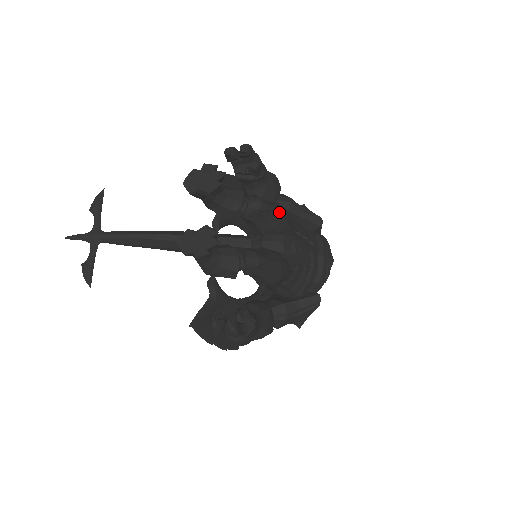
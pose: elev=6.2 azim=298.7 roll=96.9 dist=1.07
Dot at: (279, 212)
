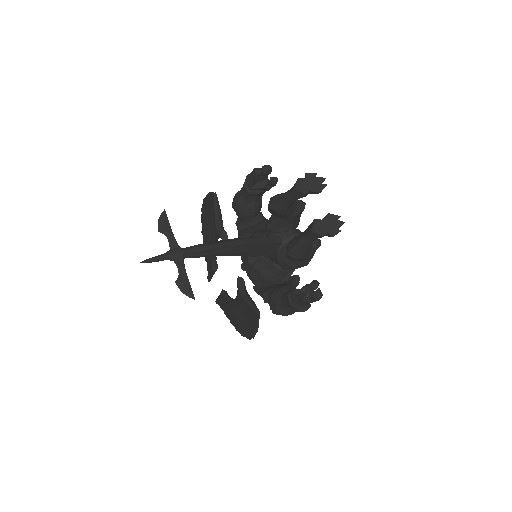
Dot at: occluded
